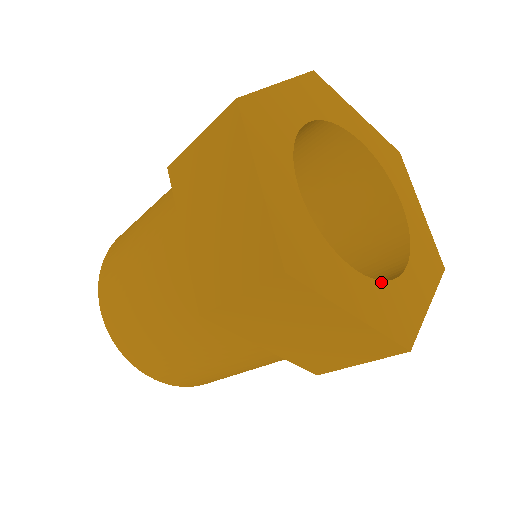
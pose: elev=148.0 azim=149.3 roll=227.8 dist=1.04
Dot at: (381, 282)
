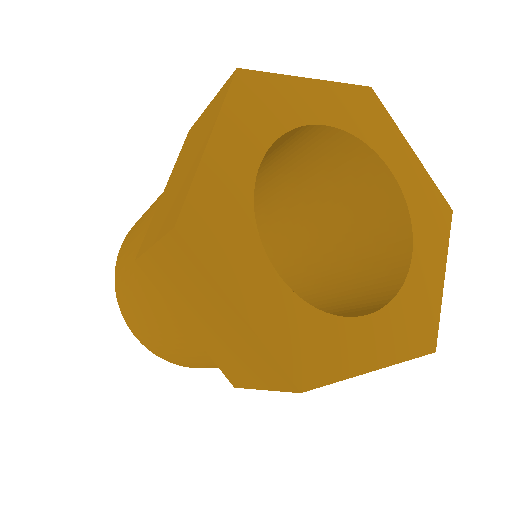
Dot at: (391, 303)
